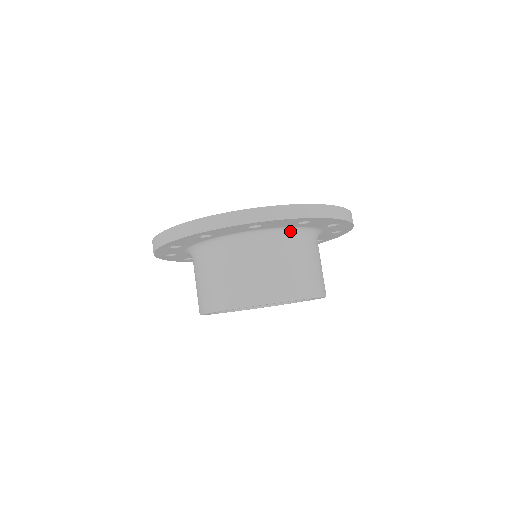
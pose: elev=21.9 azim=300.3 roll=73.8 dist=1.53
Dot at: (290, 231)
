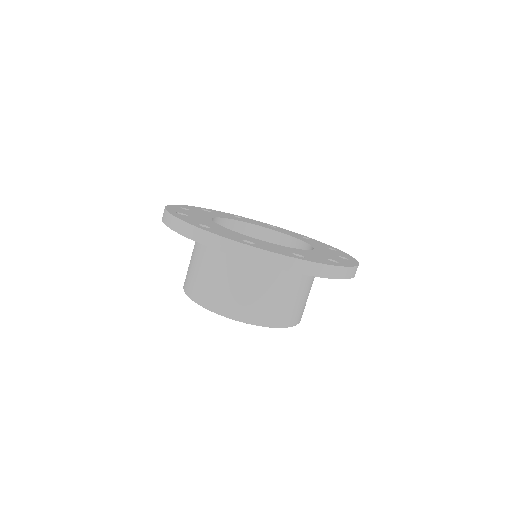
Dot at: occluded
